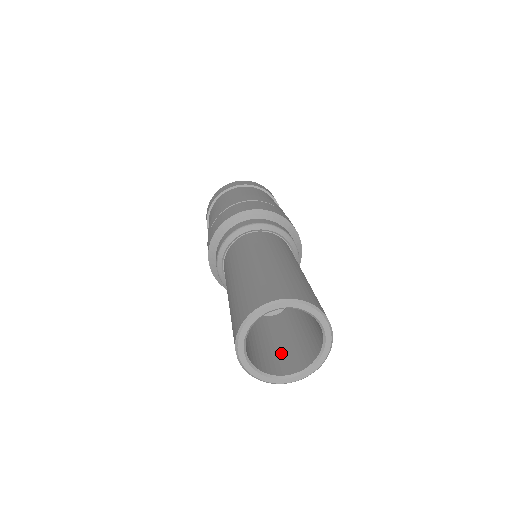
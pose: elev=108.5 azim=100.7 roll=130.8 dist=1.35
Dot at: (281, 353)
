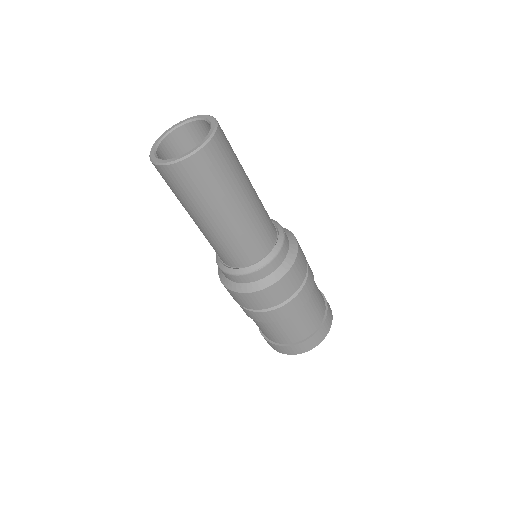
Dot at: occluded
